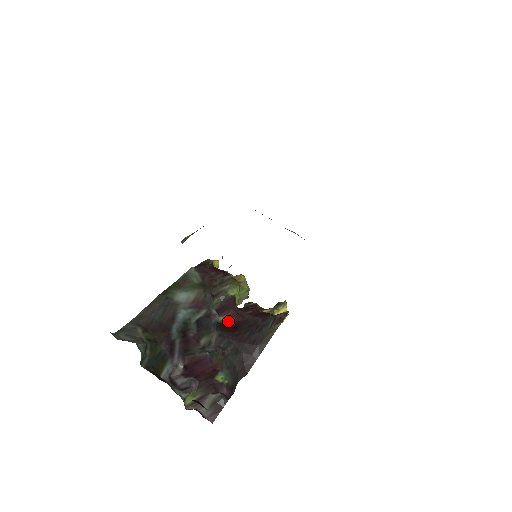
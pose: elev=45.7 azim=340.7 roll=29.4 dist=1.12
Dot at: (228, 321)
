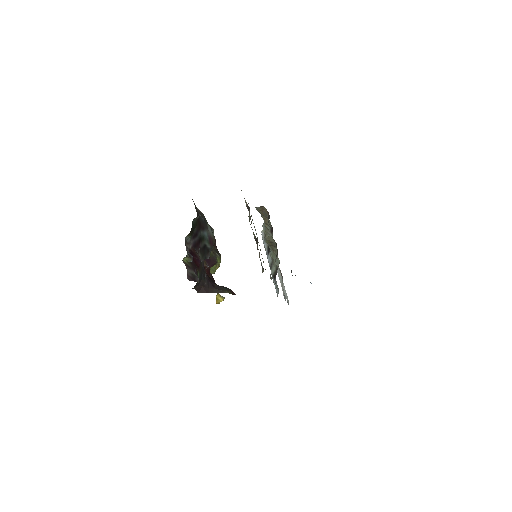
Dot at: occluded
